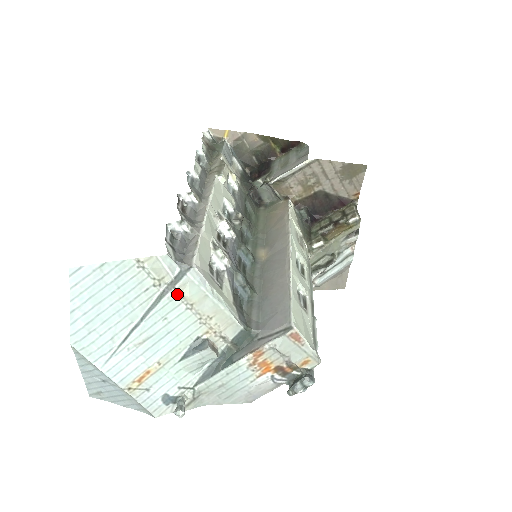
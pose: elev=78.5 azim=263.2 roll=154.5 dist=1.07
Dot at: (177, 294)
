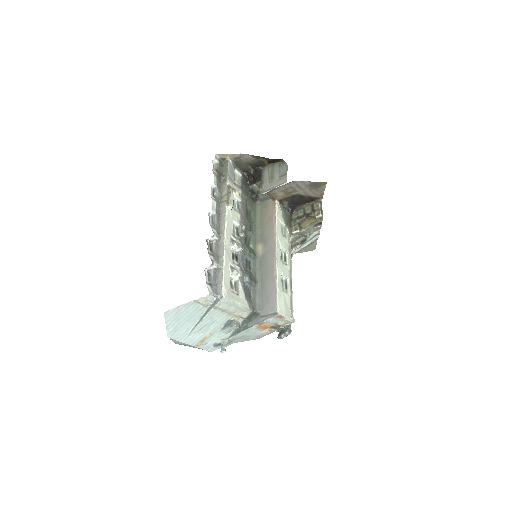
Dot at: (216, 308)
